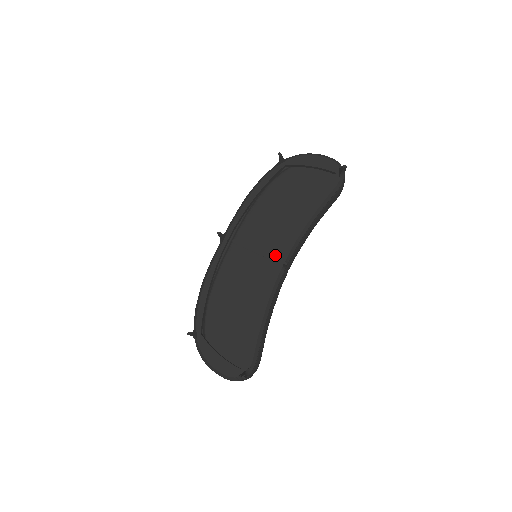
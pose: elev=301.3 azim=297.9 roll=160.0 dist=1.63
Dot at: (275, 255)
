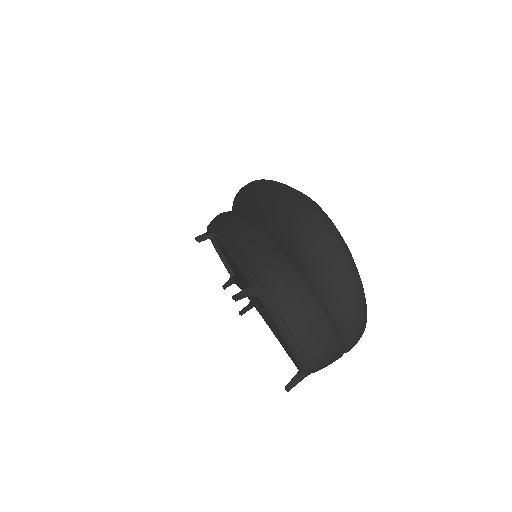
Dot at: occluded
